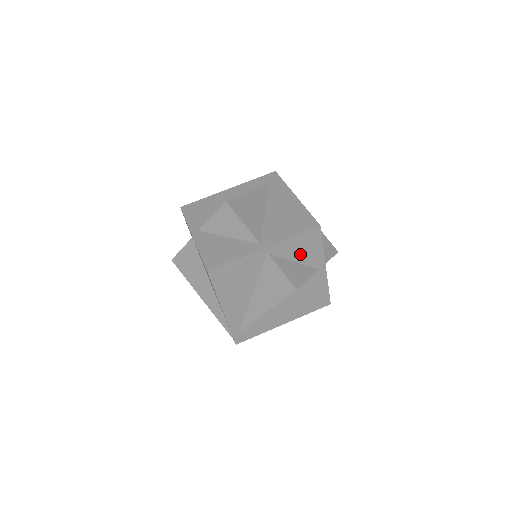
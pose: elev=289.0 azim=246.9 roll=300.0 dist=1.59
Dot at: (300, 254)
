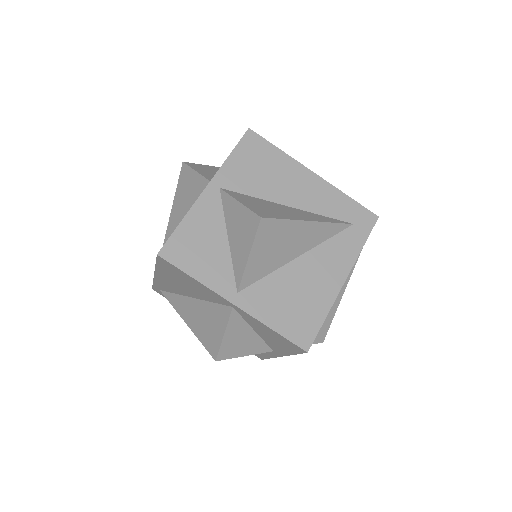
Dot at: (266, 335)
